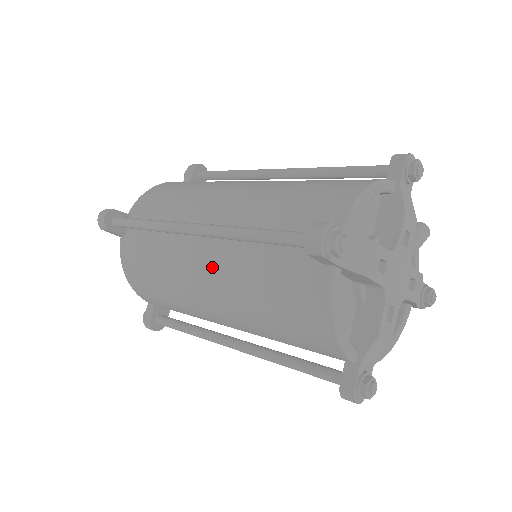
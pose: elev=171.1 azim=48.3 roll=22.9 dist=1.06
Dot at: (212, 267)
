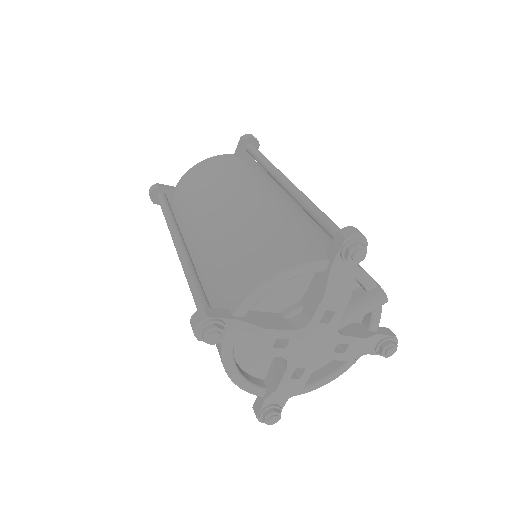
Dot at: occluded
